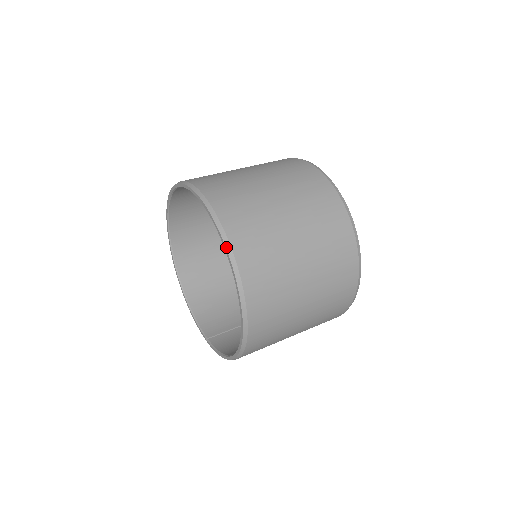
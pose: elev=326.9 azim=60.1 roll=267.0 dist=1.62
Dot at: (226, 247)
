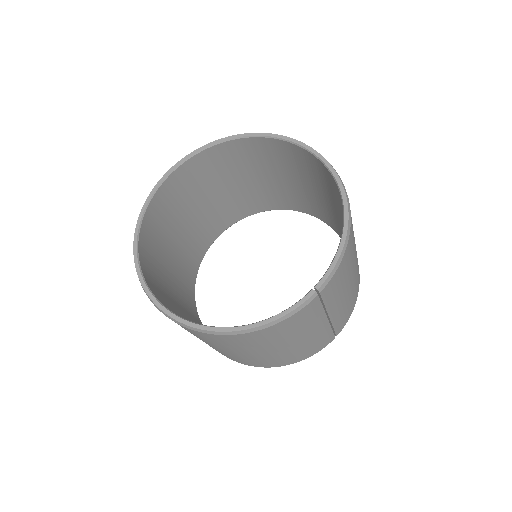
Dot at: (242, 134)
